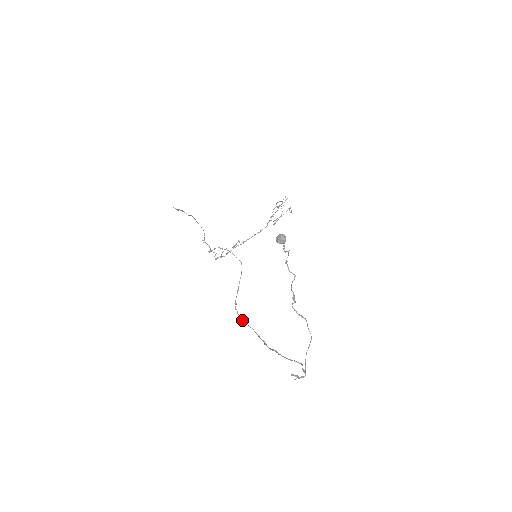
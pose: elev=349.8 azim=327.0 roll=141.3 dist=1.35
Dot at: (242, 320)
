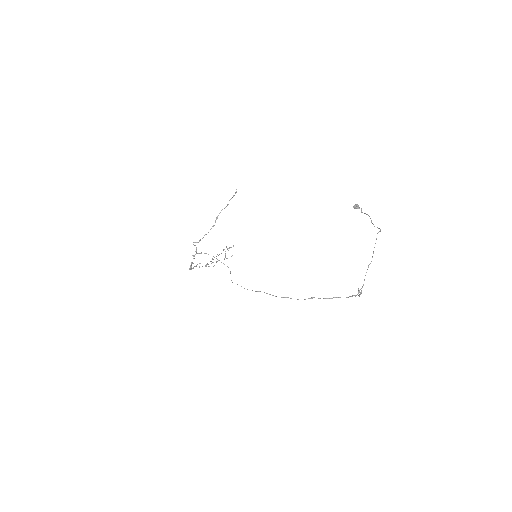
Dot at: occluded
